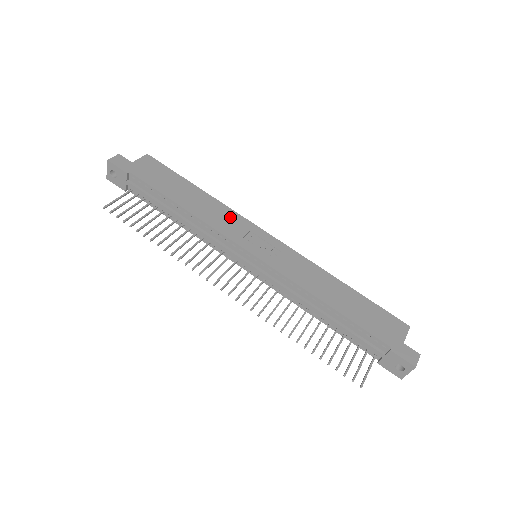
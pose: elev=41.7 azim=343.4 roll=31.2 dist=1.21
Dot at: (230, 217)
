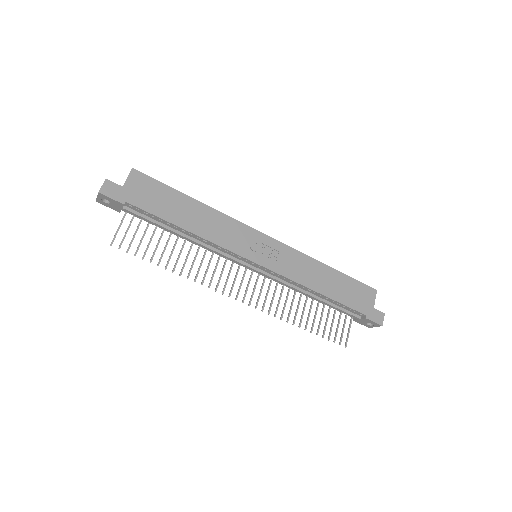
Dot at: (230, 227)
